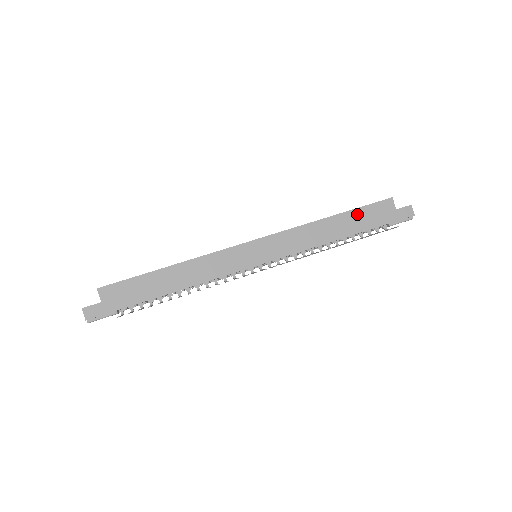
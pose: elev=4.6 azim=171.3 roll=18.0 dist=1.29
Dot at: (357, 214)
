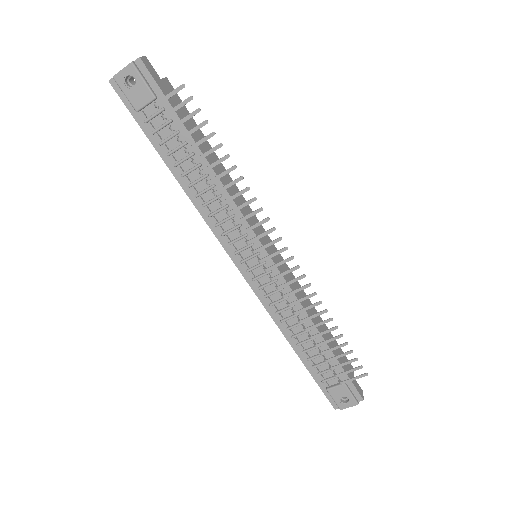
Dot at: occluded
